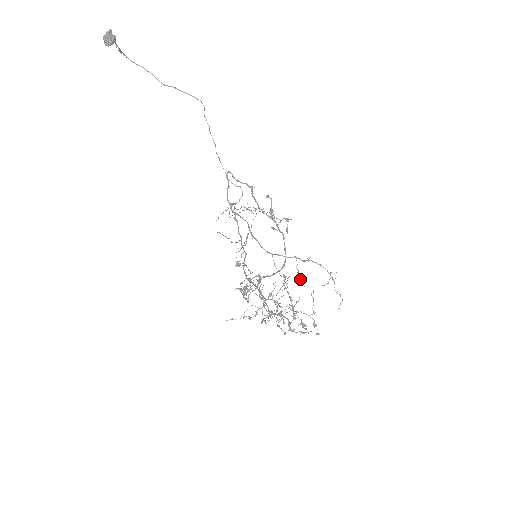
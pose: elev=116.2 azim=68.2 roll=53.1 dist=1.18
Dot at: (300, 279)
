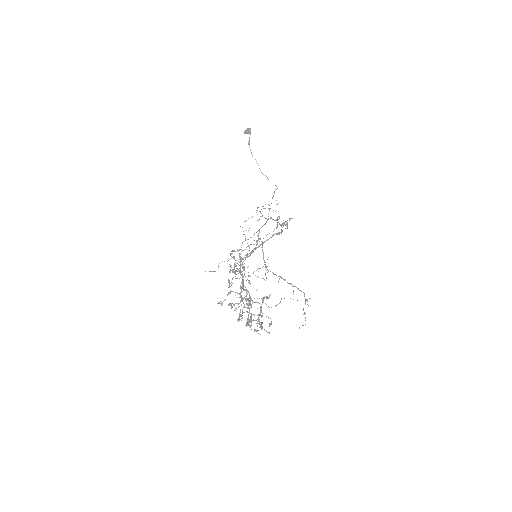
Dot at: occluded
